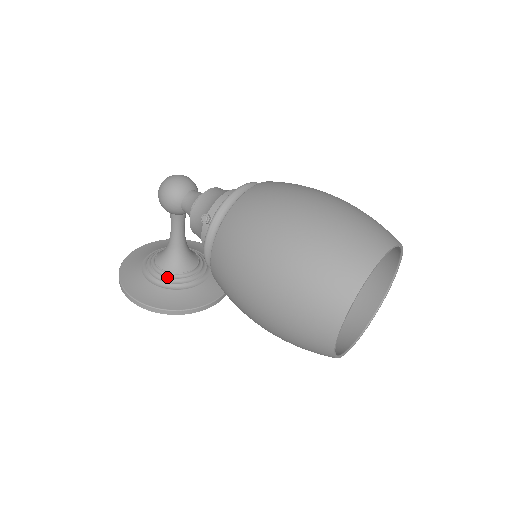
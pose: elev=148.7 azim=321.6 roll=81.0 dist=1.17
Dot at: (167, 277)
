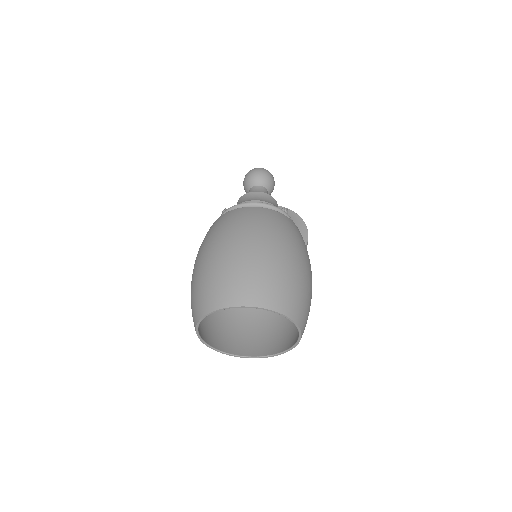
Dot at: occluded
